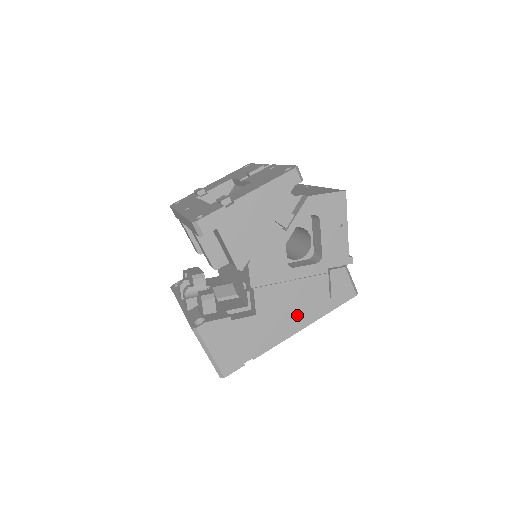
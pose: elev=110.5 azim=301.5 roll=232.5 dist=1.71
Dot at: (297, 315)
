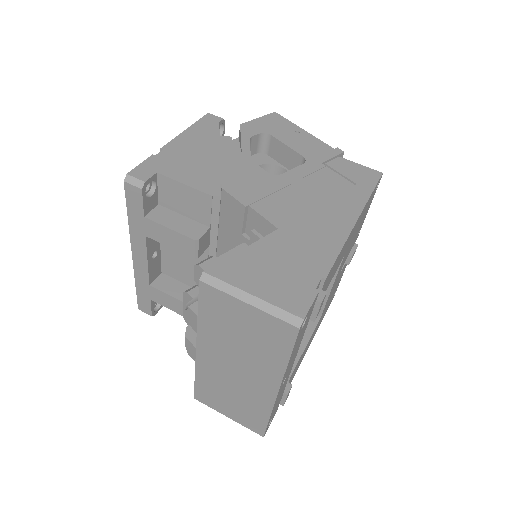
Dot at: (333, 212)
